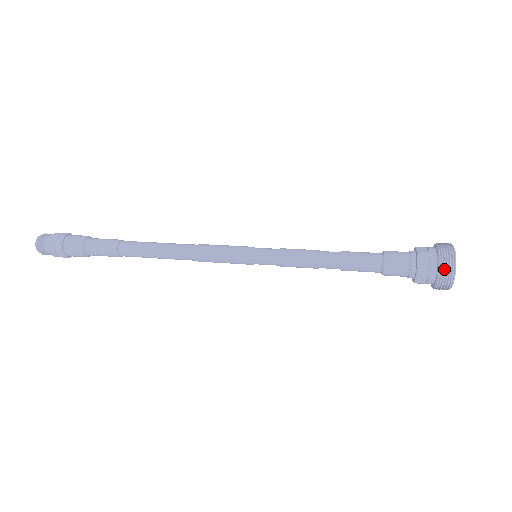
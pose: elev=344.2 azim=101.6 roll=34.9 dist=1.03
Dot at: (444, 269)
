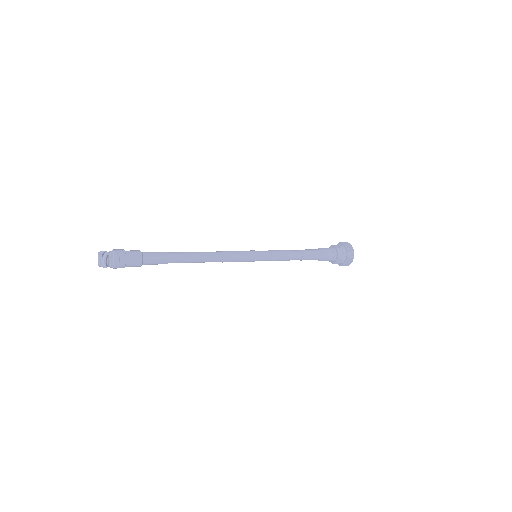
Dot at: (347, 244)
